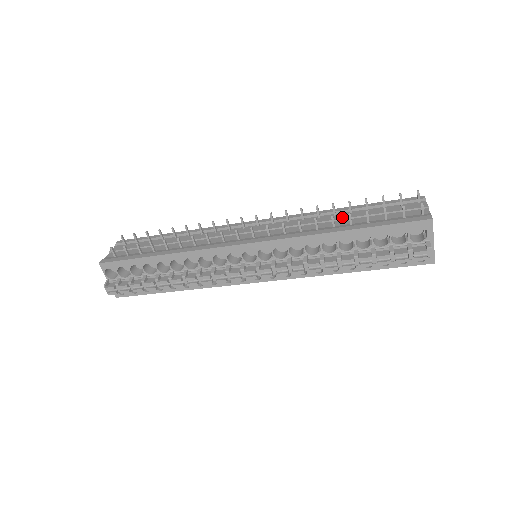
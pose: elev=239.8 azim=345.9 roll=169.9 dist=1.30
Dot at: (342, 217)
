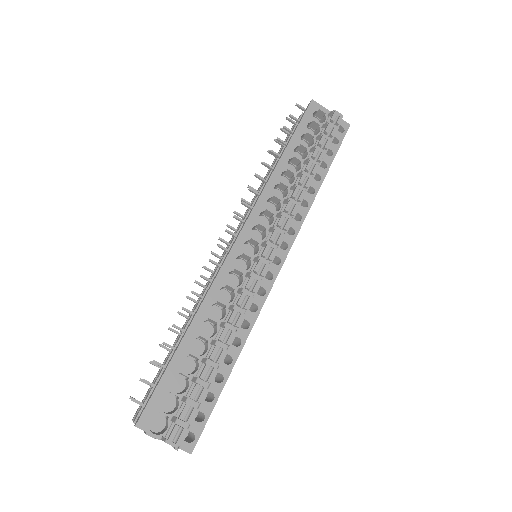
Dot at: (270, 170)
